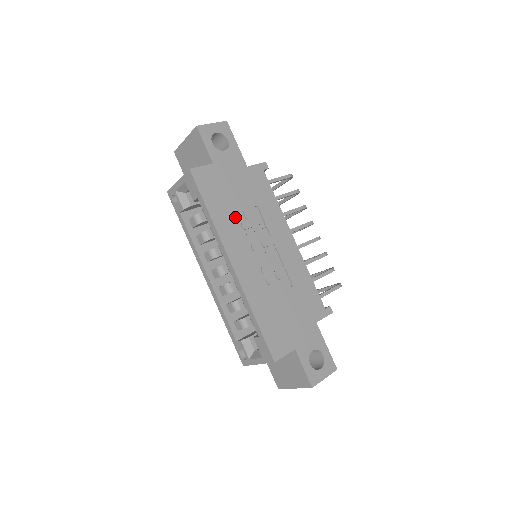
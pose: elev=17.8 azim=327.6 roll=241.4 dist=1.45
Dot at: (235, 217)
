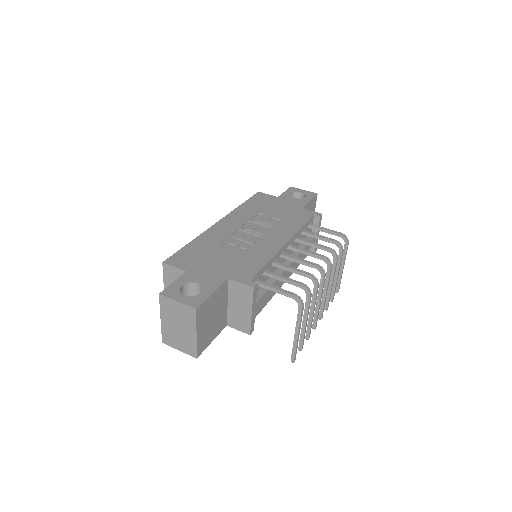
Dot at: (256, 214)
